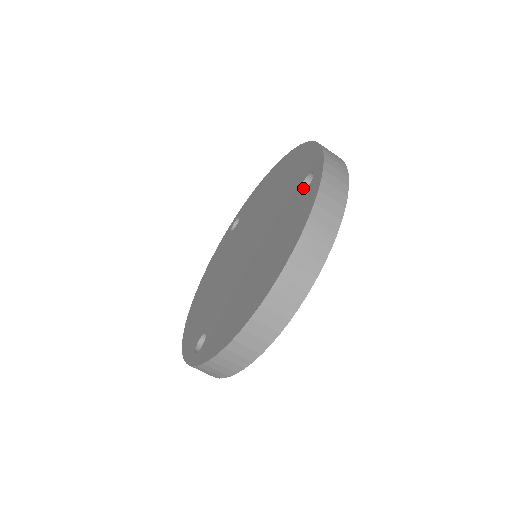
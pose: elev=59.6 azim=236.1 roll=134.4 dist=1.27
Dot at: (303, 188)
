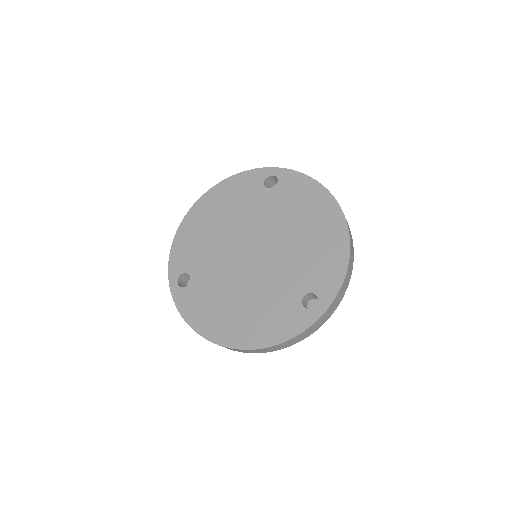
Dot at: (307, 295)
